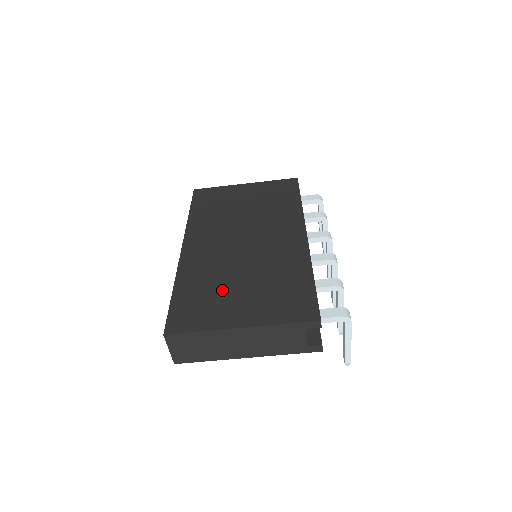
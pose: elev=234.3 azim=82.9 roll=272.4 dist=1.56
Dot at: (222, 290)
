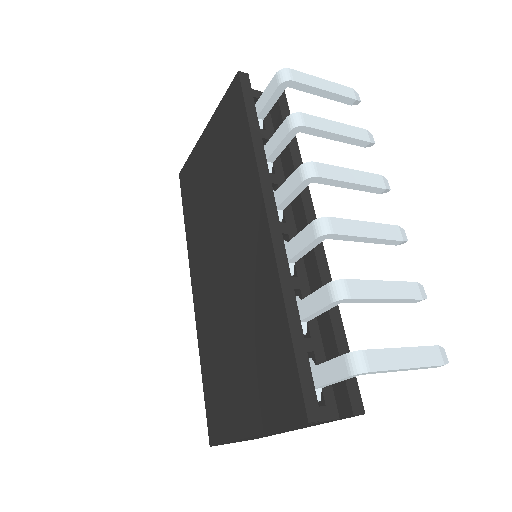
Dot at: (227, 367)
